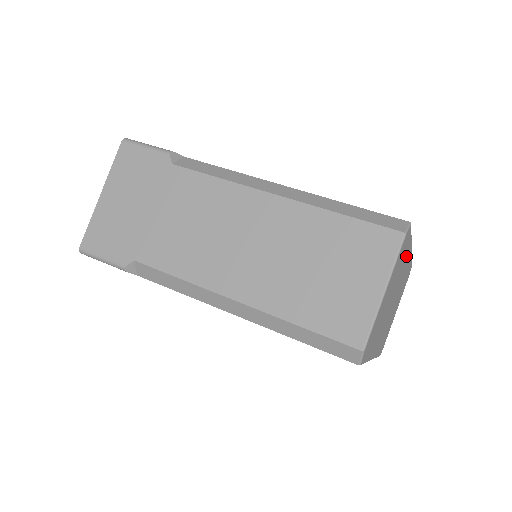
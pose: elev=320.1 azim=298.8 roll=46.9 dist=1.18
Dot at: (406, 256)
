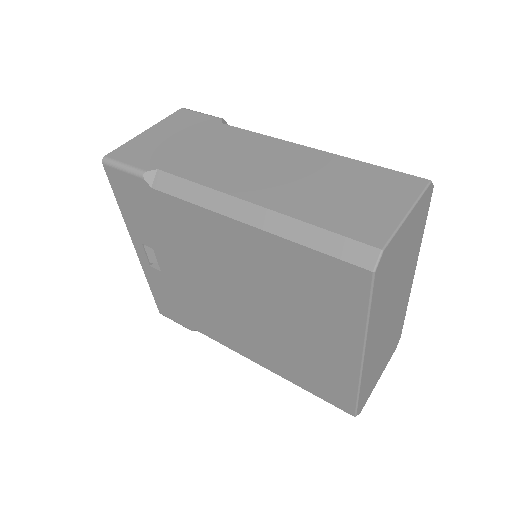
Dot at: (415, 254)
